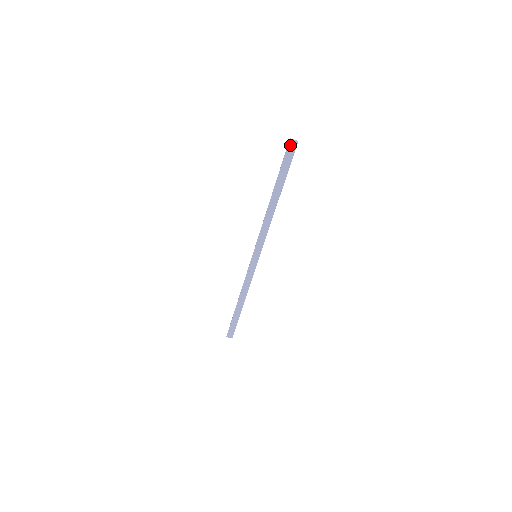
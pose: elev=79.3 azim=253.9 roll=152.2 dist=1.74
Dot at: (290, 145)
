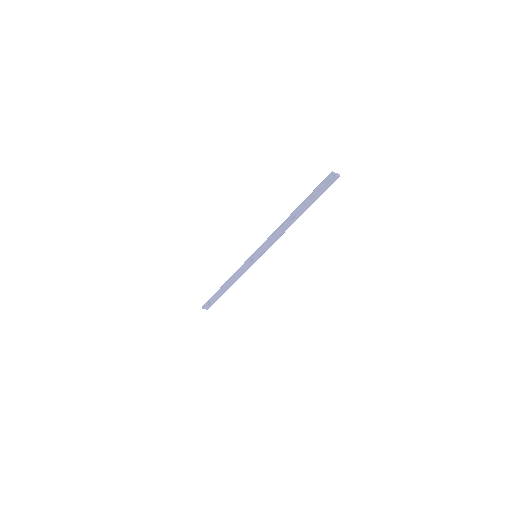
Dot at: (331, 178)
